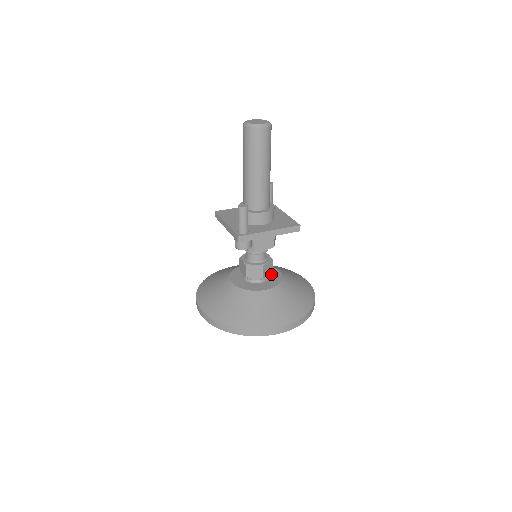
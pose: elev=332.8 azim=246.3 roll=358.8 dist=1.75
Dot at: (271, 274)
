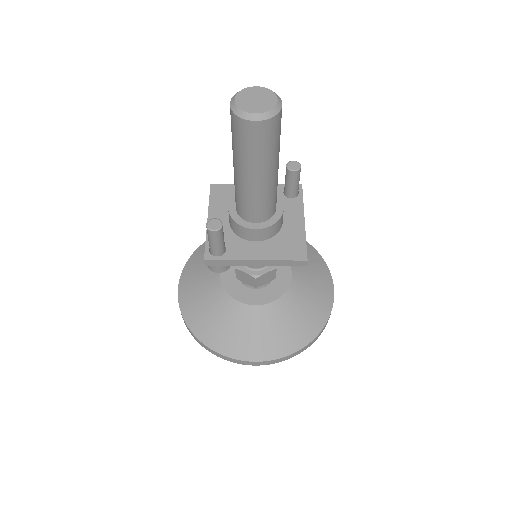
Dot at: (277, 276)
